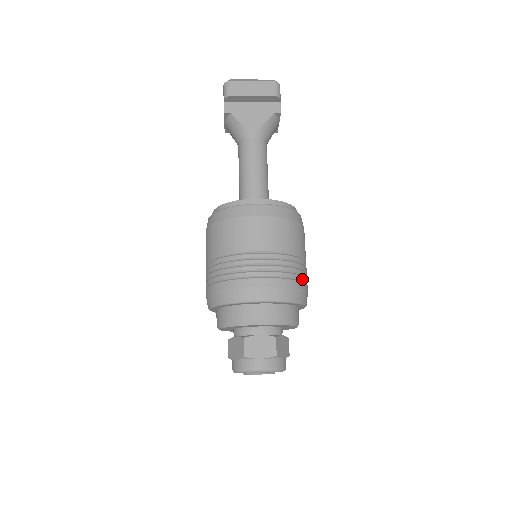
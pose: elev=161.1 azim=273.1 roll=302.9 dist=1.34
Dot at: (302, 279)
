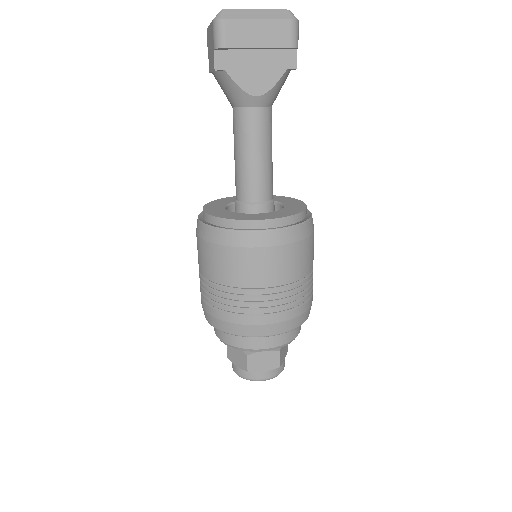
Dot at: (310, 296)
